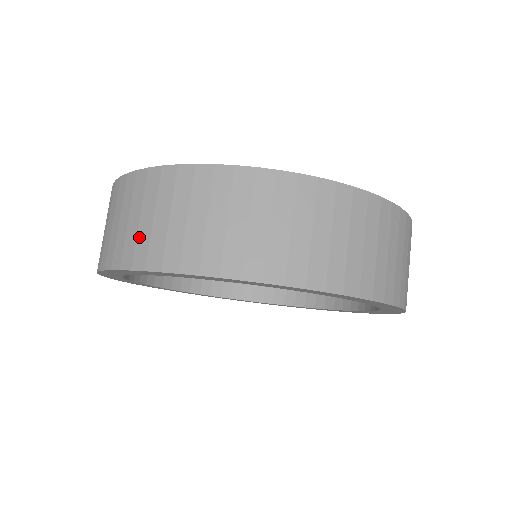
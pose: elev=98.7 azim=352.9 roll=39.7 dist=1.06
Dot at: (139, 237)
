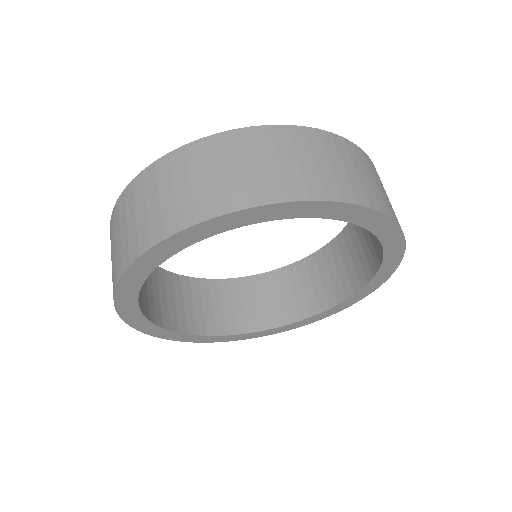
Dot at: occluded
